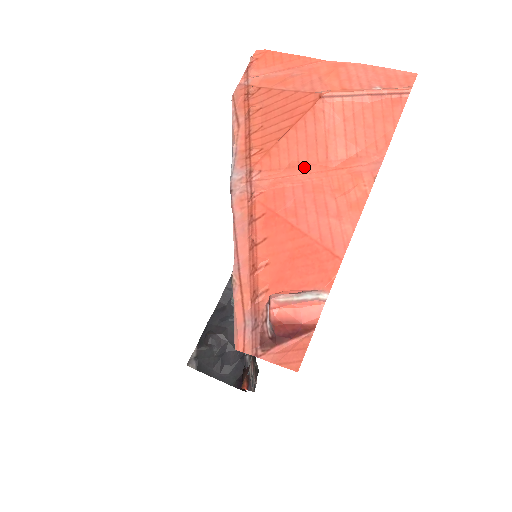
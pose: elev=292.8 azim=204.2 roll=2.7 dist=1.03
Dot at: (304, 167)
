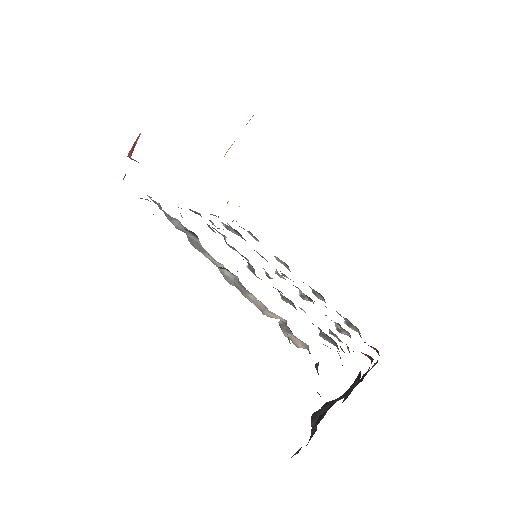
Dot at: occluded
